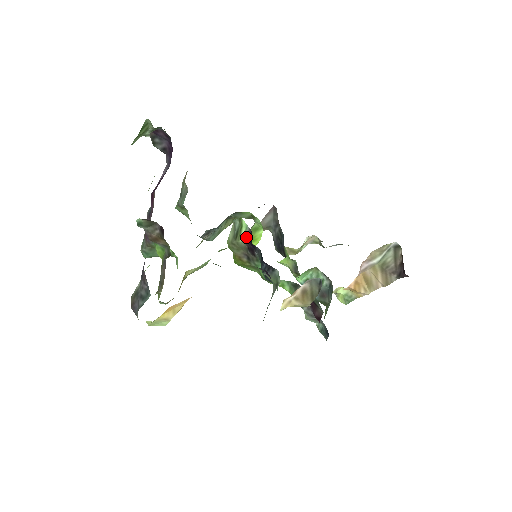
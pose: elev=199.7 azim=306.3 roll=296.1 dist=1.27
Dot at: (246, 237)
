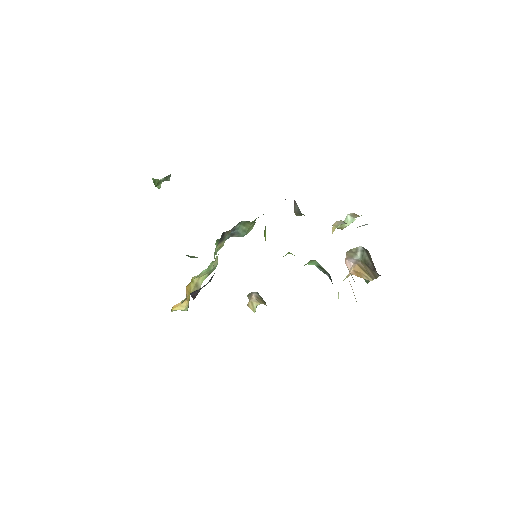
Dot at: occluded
